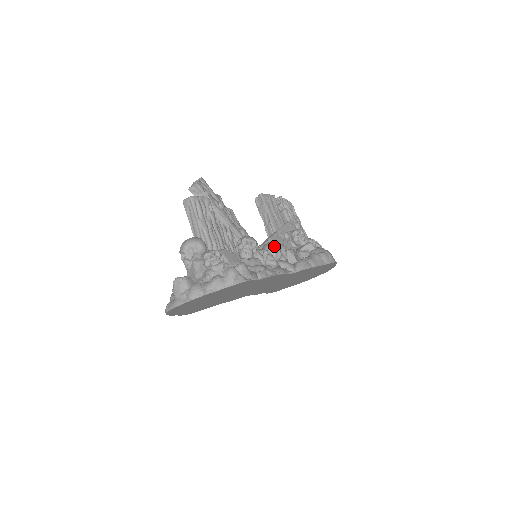
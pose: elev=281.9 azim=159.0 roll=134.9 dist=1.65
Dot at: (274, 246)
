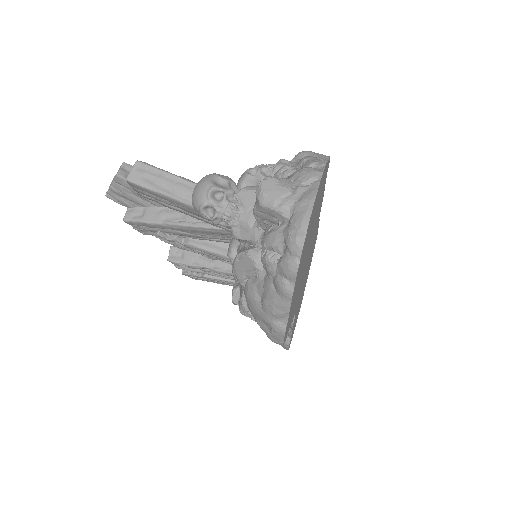
Dot at: occluded
